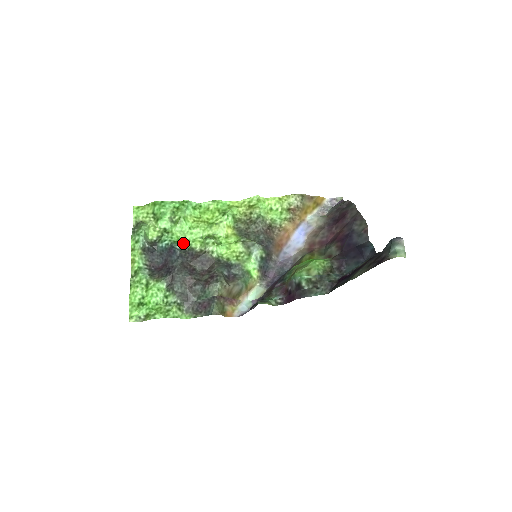
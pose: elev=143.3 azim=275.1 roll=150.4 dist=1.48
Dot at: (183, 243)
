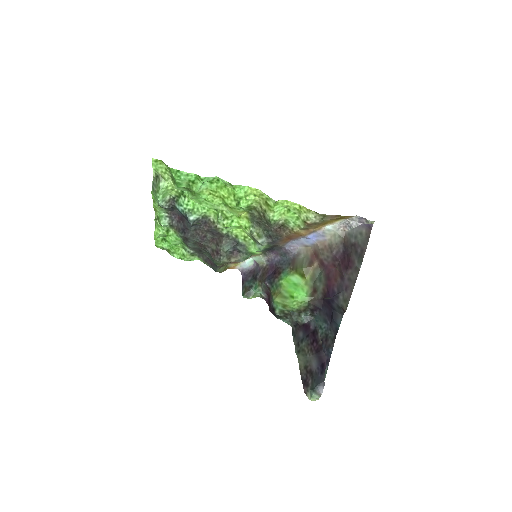
Dot at: (198, 212)
